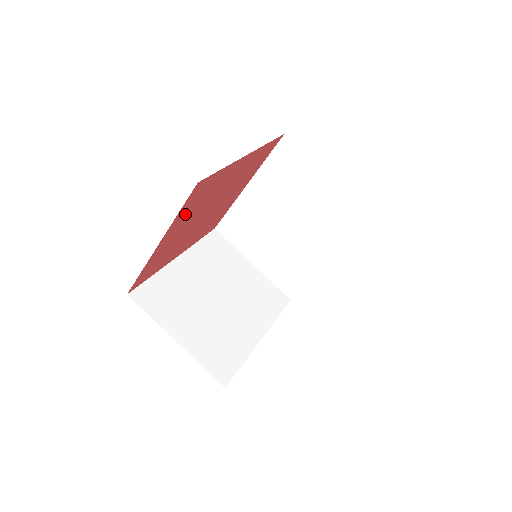
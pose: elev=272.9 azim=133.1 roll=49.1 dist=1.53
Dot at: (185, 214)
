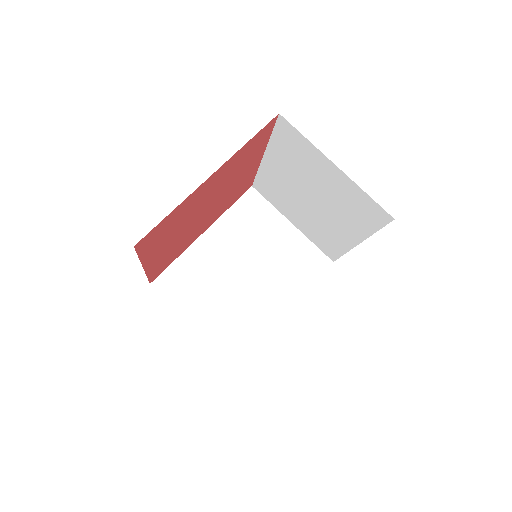
Dot at: (156, 245)
